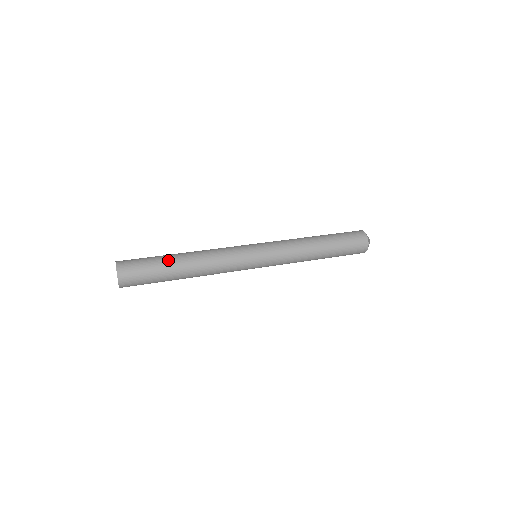
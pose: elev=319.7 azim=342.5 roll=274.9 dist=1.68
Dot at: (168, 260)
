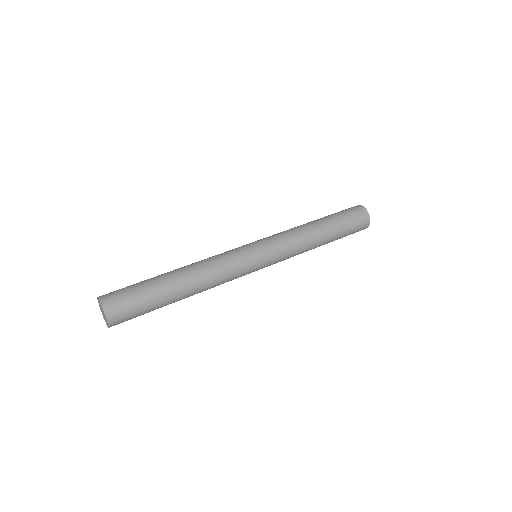
Dot at: (165, 293)
